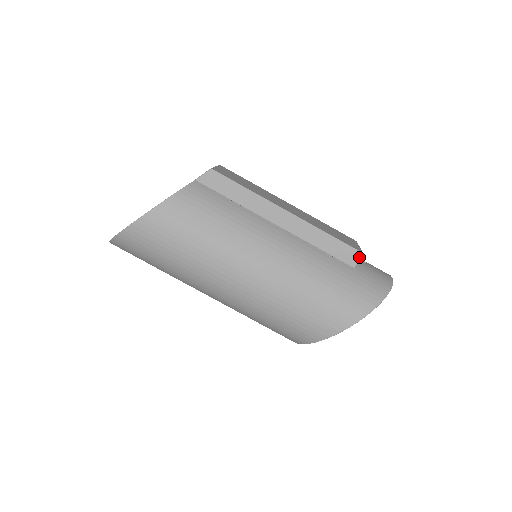
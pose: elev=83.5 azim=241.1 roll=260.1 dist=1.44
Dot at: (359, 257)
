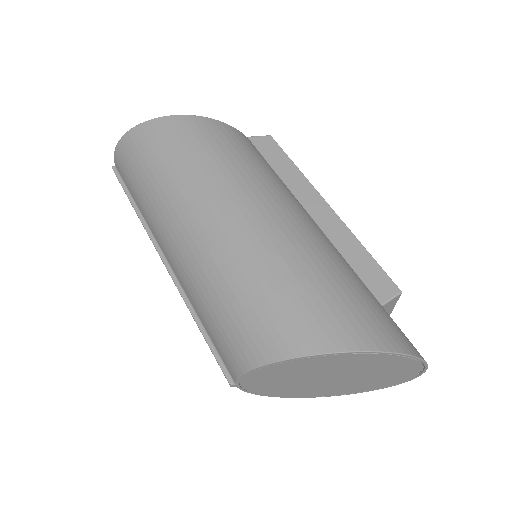
Dot at: (394, 294)
